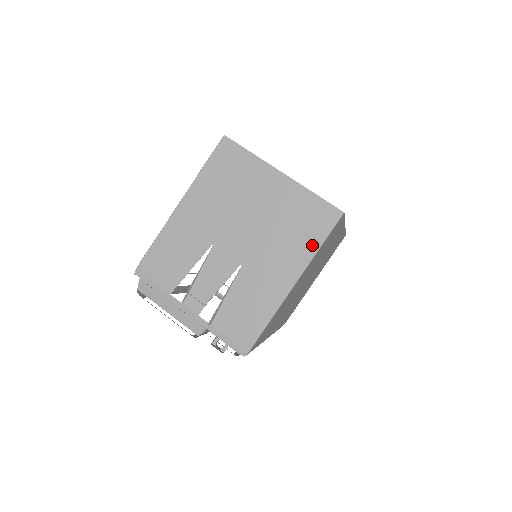
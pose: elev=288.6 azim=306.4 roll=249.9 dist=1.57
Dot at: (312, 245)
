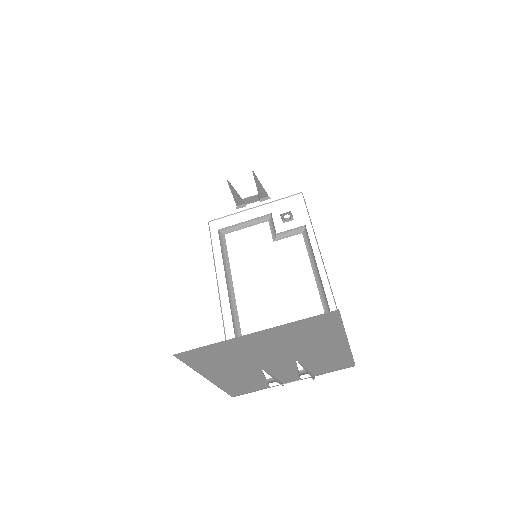
Dot at: (336, 330)
